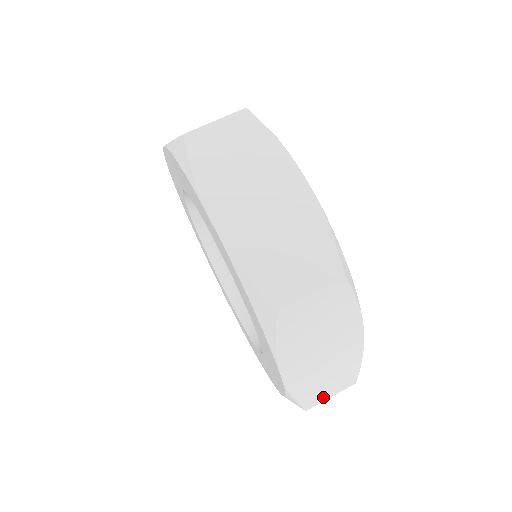
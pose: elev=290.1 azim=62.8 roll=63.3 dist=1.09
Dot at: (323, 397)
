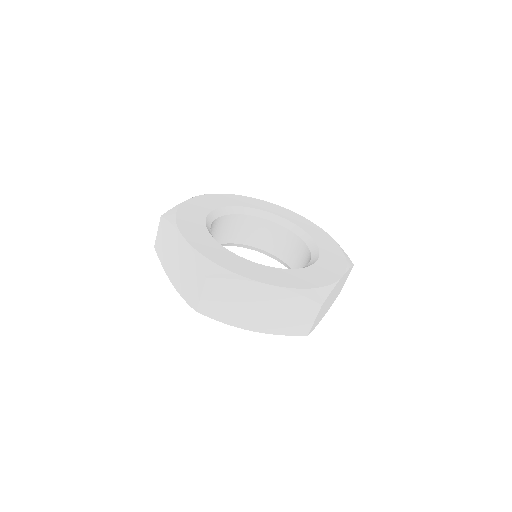
Dot at: occluded
